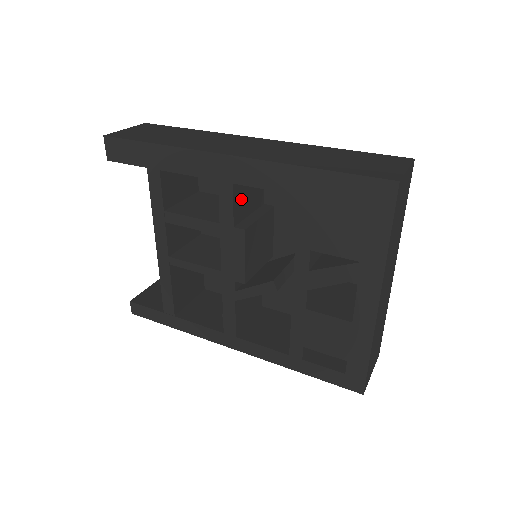
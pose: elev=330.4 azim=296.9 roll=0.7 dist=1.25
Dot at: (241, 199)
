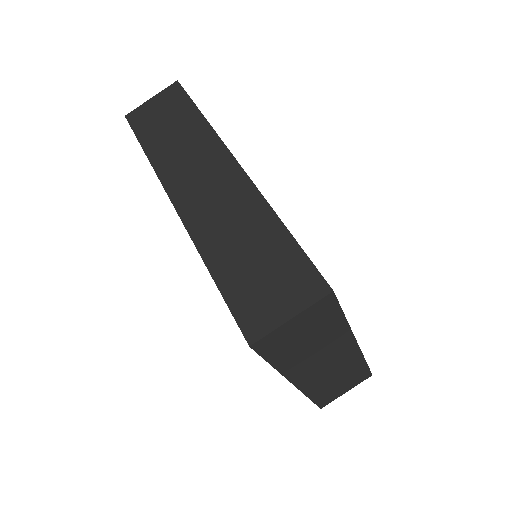
Dot at: occluded
